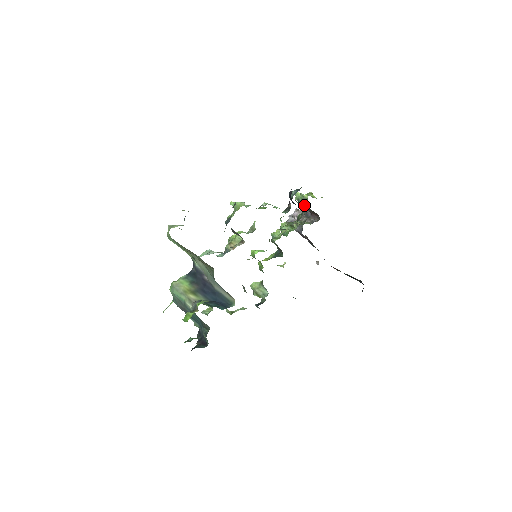
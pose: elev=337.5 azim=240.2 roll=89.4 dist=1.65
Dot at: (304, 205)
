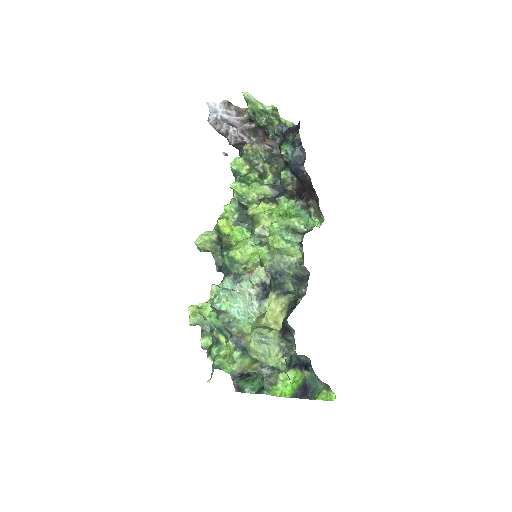
Dot at: (264, 127)
